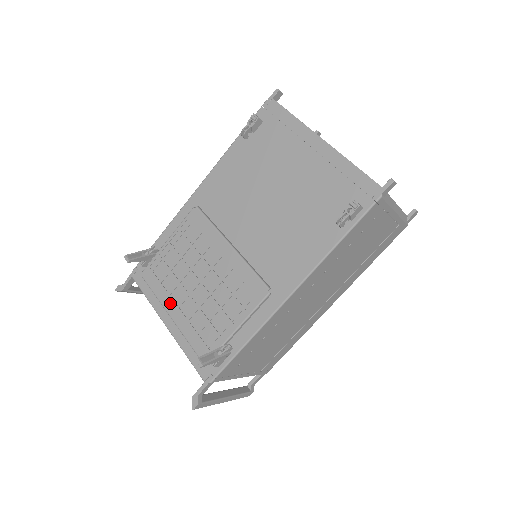
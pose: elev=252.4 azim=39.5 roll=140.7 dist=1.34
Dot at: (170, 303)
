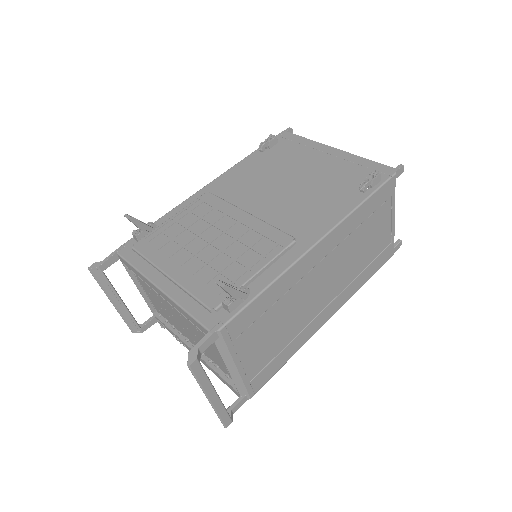
Dot at: (169, 264)
